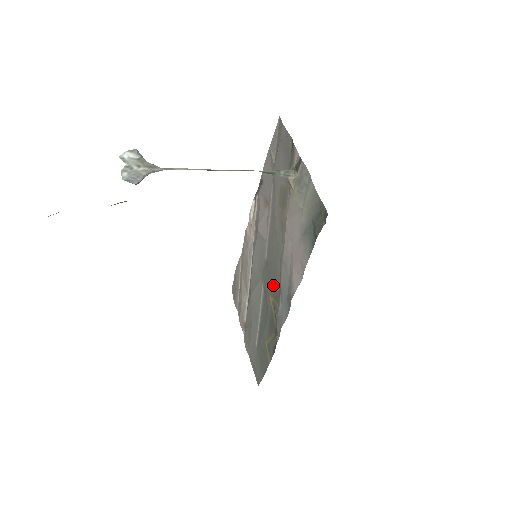
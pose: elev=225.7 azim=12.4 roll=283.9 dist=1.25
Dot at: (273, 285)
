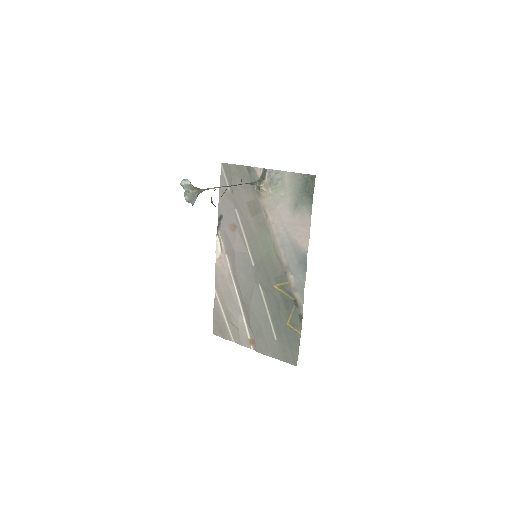
Dot at: (274, 274)
